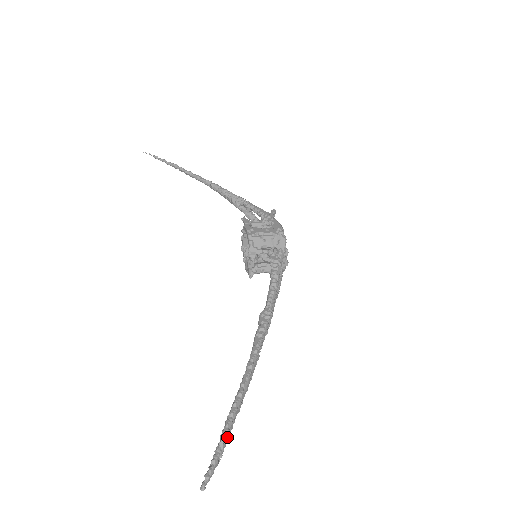
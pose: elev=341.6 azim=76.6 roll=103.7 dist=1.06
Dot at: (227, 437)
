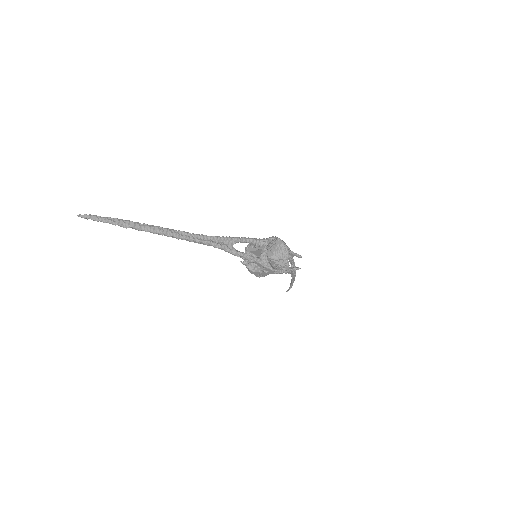
Dot at: (113, 219)
